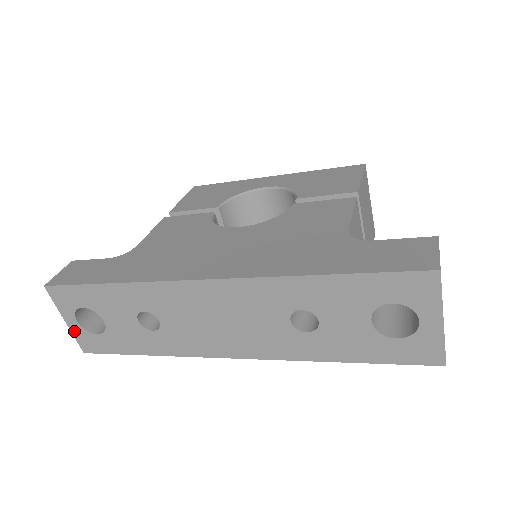
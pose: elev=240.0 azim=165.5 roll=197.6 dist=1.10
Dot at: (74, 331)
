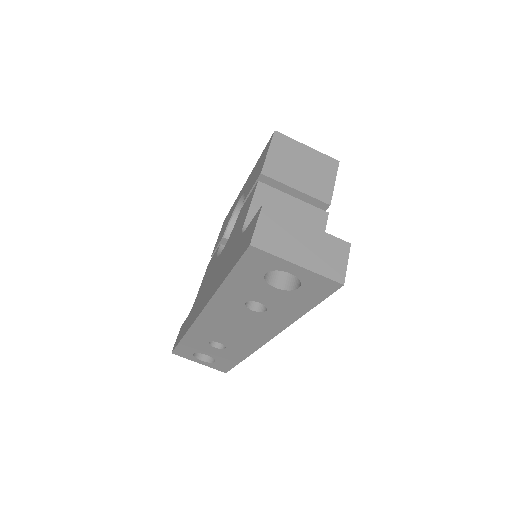
Dot at: (208, 366)
